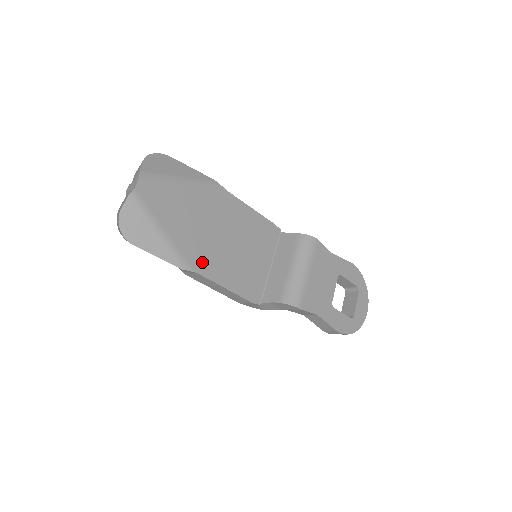
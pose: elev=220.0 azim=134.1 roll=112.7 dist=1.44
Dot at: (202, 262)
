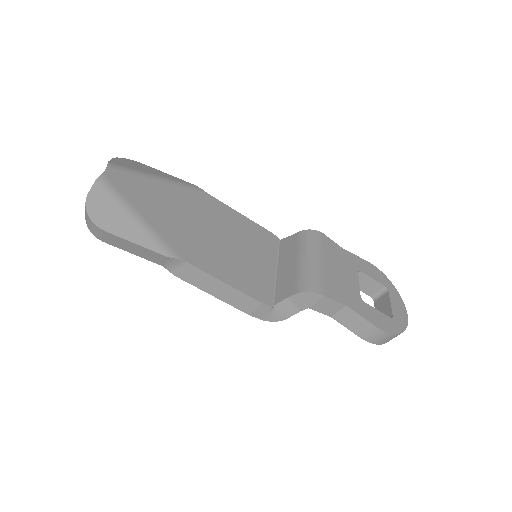
Dot at: (191, 253)
